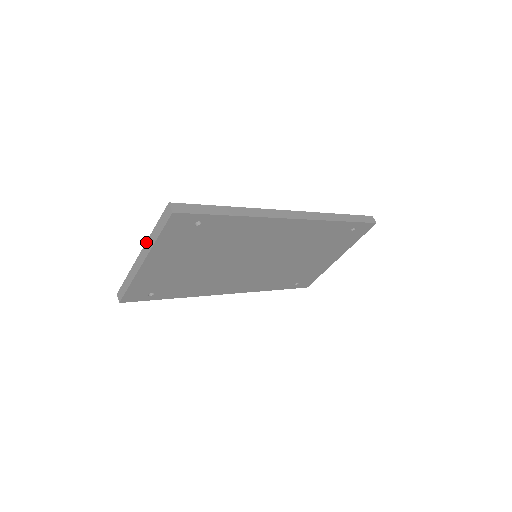
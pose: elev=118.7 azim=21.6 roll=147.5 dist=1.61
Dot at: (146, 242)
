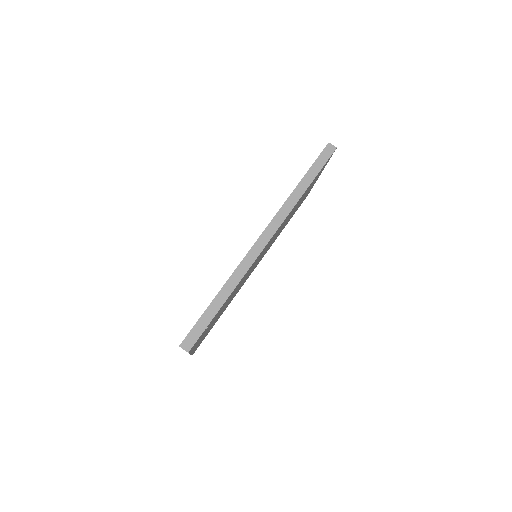
Dot at: occluded
